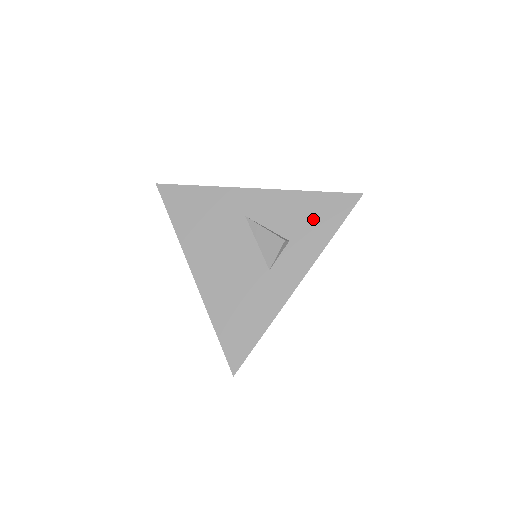
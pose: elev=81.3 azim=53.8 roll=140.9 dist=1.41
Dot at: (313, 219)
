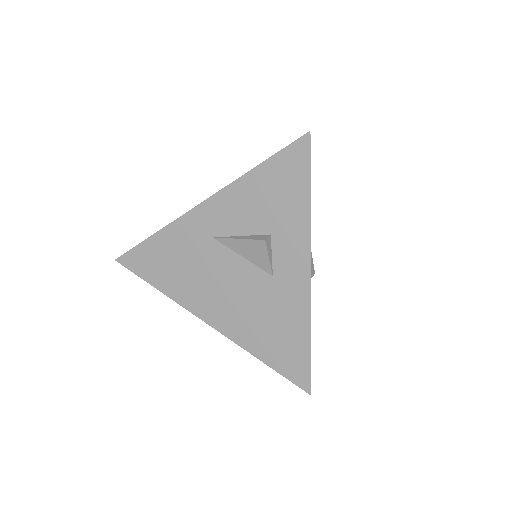
Dot at: (278, 196)
